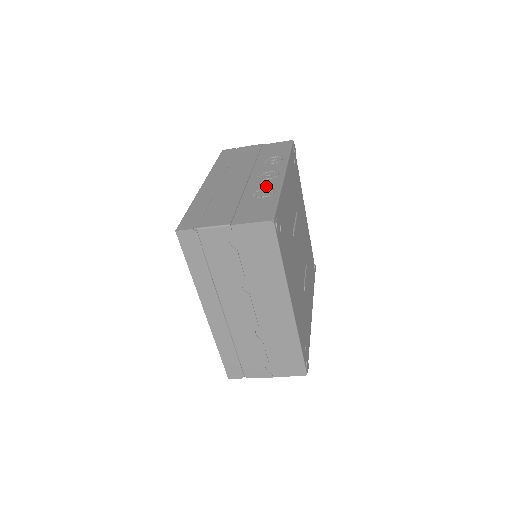
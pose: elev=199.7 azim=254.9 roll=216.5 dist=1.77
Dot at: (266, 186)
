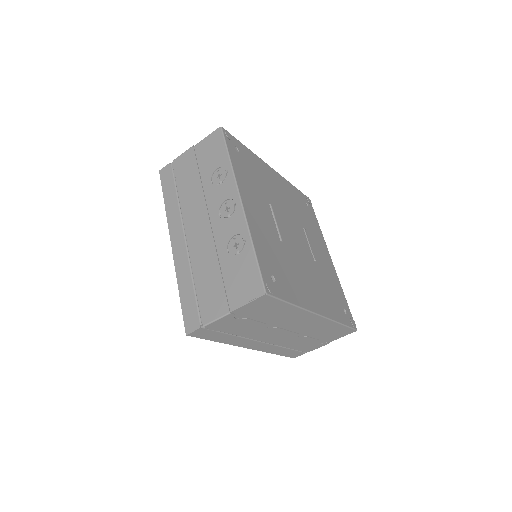
Dot at: (233, 232)
